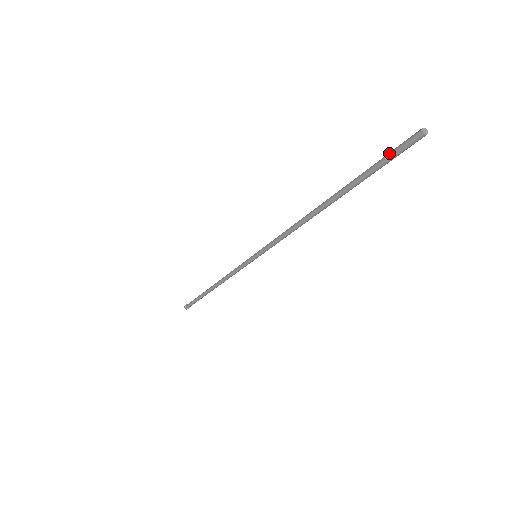
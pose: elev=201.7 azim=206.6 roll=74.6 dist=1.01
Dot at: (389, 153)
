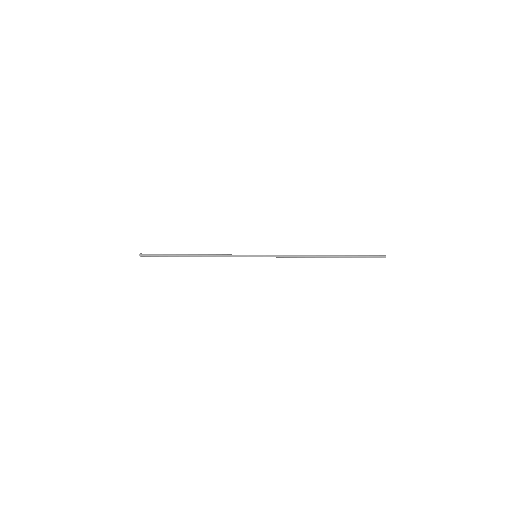
Dot at: (369, 256)
